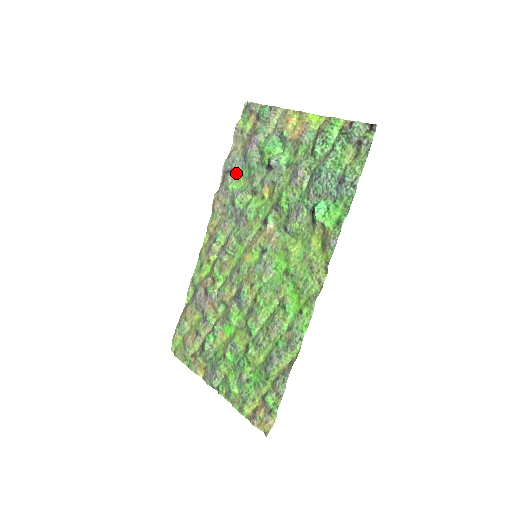
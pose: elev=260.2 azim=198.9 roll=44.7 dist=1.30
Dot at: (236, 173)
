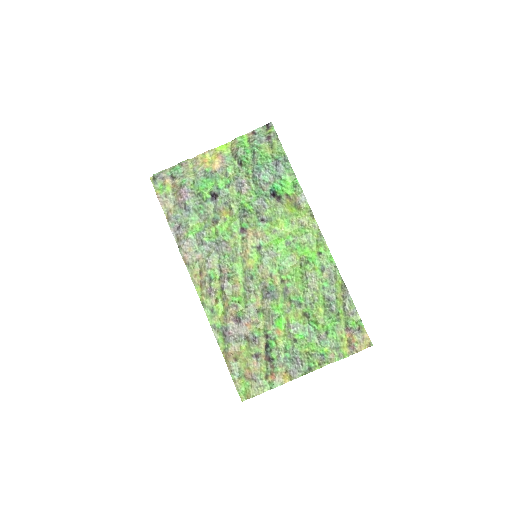
Dot at: (186, 224)
